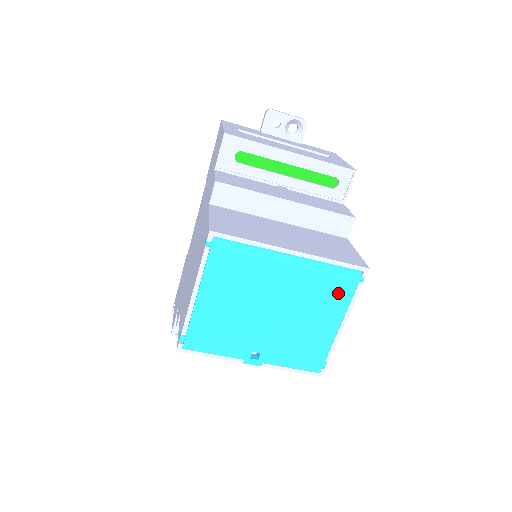
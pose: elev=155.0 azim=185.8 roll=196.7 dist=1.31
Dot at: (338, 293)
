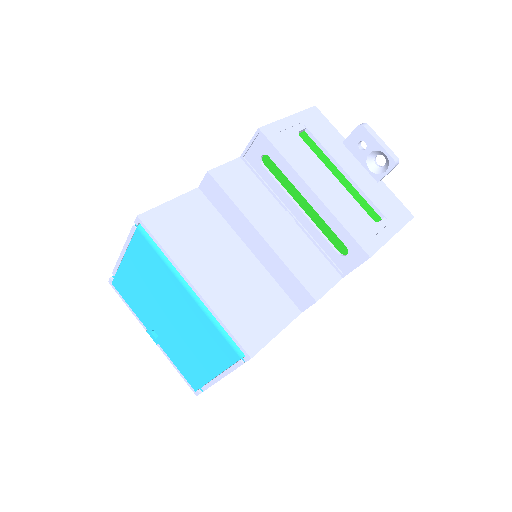
Dot at: (221, 351)
